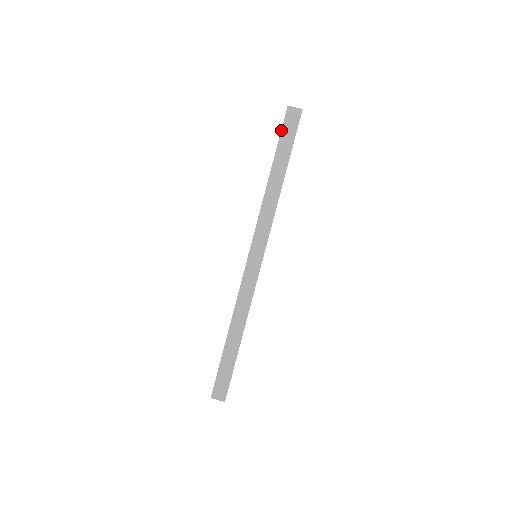
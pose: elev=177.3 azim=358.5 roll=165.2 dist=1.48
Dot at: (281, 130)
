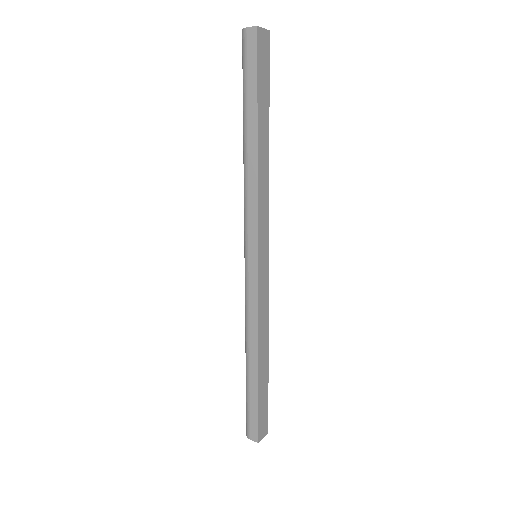
Dot at: (257, 68)
